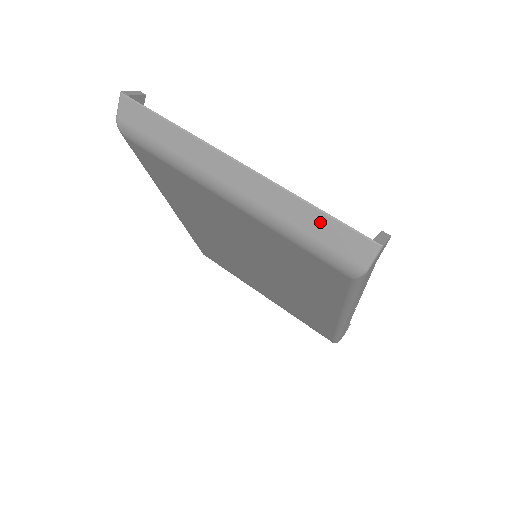
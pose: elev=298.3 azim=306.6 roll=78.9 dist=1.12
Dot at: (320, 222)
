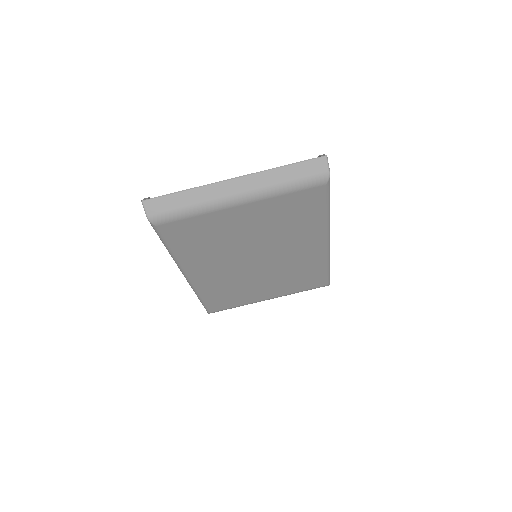
Dot at: (294, 170)
